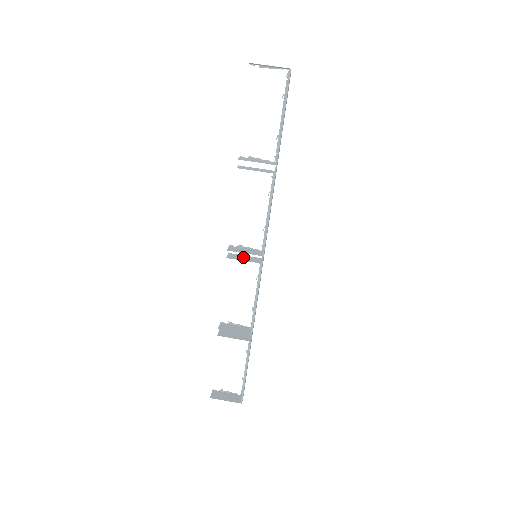
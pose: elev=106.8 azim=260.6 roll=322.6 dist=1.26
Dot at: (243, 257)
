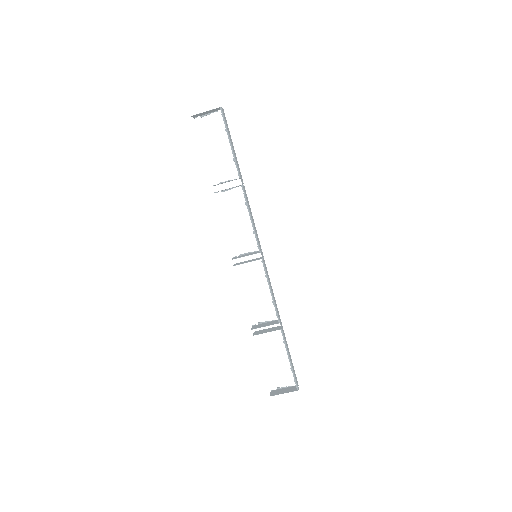
Dot at: (247, 261)
